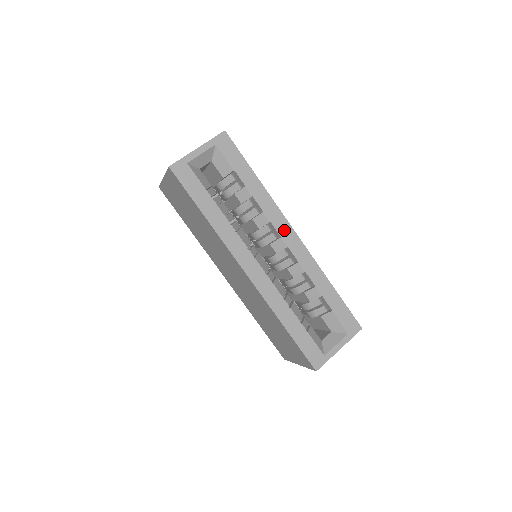
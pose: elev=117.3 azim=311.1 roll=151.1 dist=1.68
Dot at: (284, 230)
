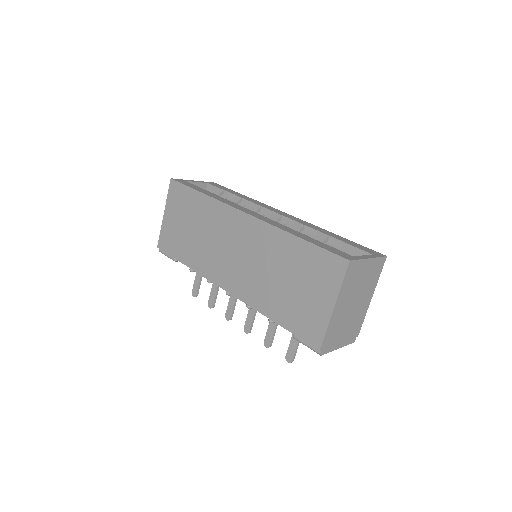
Dot at: (276, 211)
